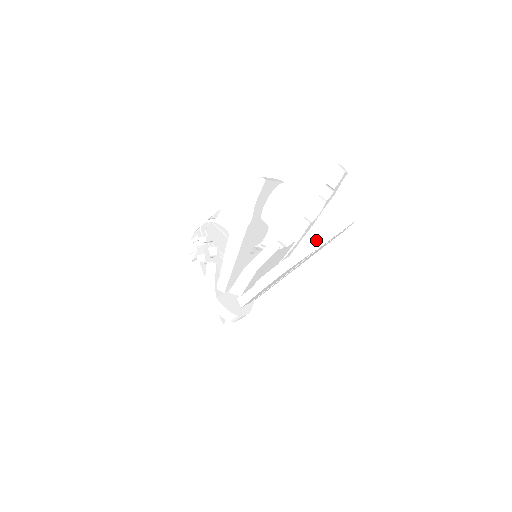
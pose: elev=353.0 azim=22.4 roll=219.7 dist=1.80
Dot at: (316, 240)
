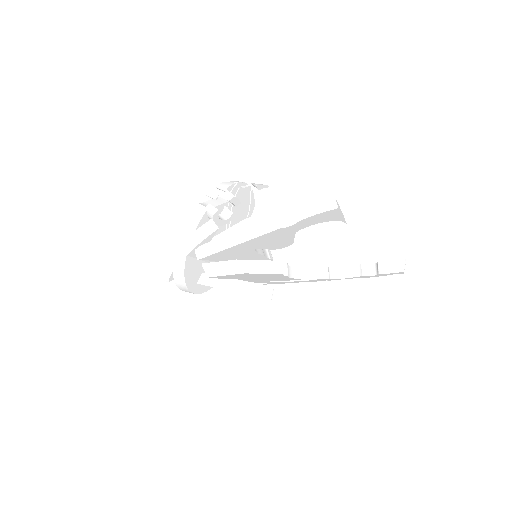
Dot at: (320, 300)
